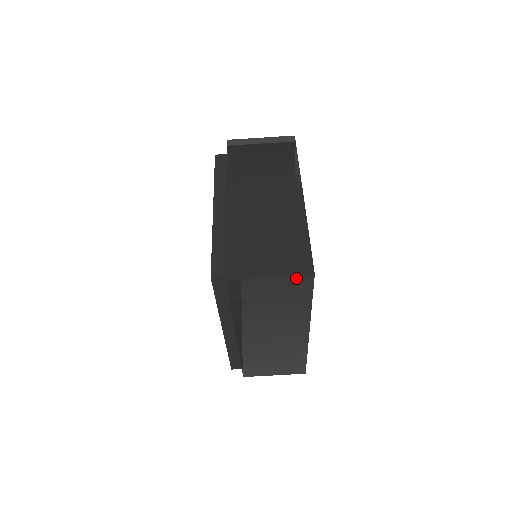
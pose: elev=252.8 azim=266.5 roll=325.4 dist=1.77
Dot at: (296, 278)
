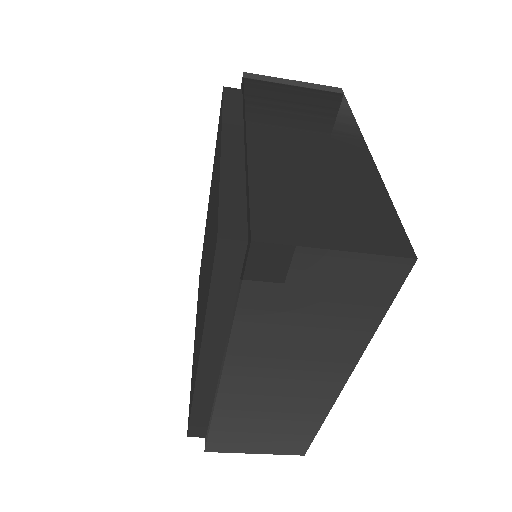
Dot at: (380, 262)
